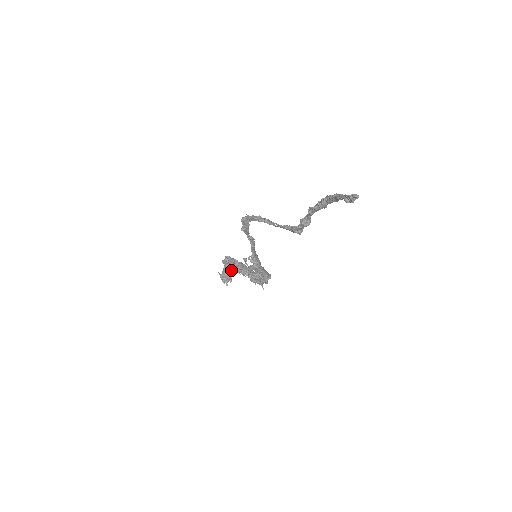
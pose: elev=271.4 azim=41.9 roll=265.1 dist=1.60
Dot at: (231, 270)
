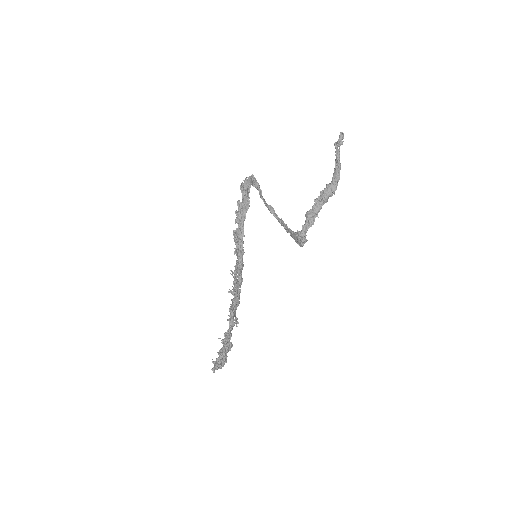
Dot at: (230, 342)
